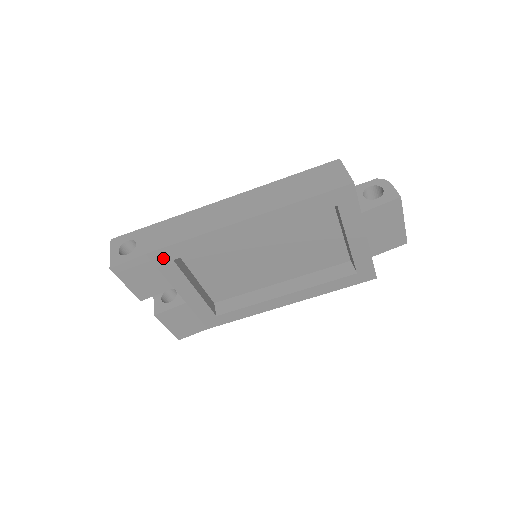
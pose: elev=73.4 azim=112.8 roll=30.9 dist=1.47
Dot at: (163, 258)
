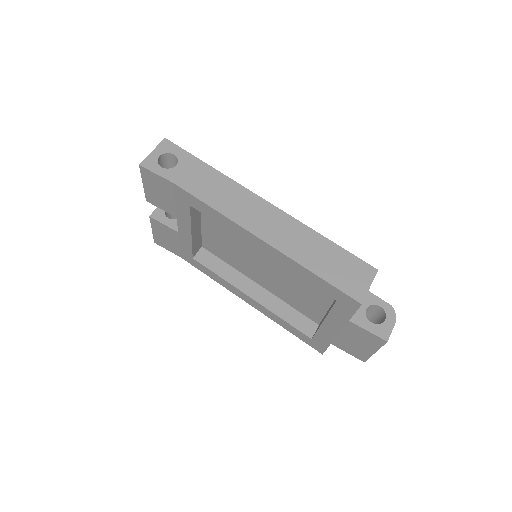
Dot at: (184, 197)
